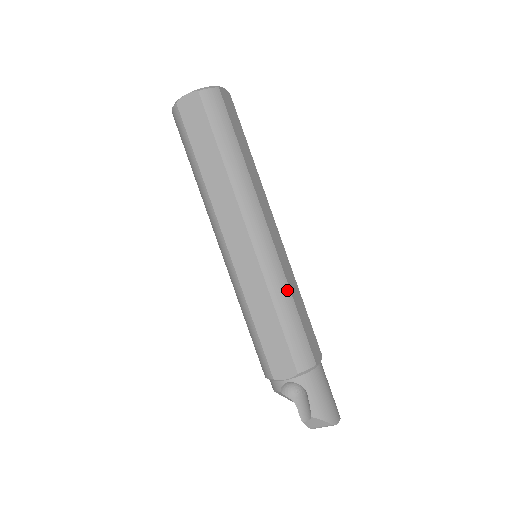
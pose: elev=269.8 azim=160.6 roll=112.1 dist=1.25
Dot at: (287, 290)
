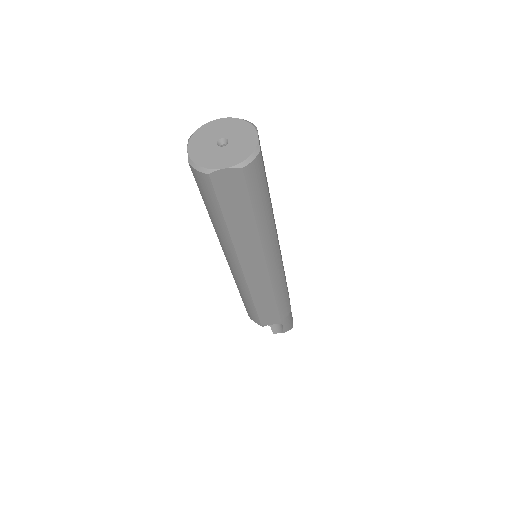
Dot at: (284, 283)
